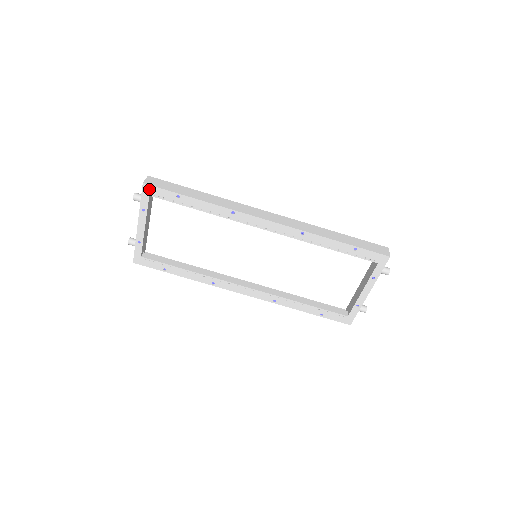
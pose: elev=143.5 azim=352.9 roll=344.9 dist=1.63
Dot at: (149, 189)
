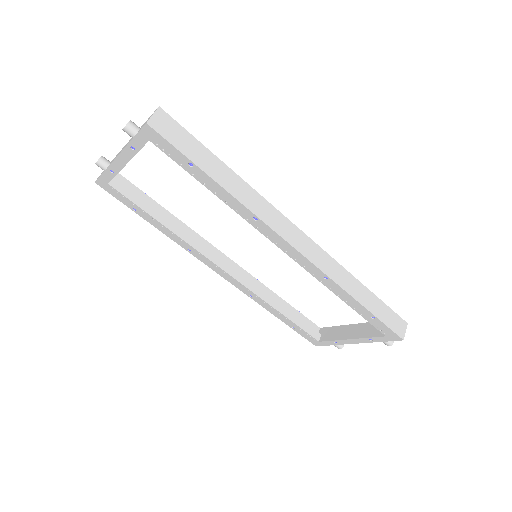
Dot at: (152, 134)
